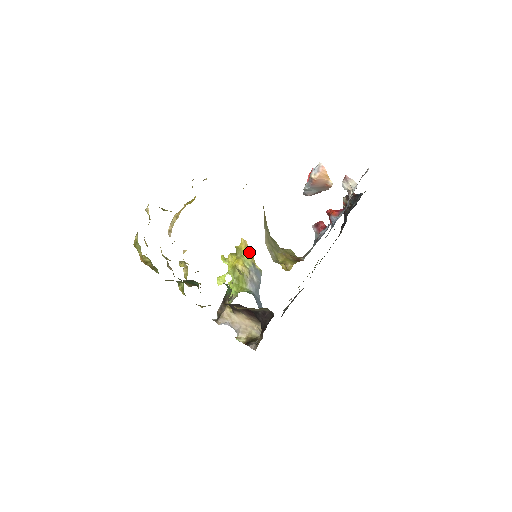
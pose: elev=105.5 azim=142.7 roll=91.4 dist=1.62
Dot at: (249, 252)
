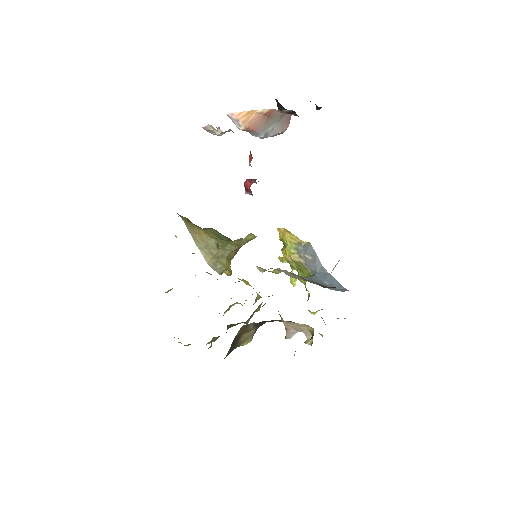
Dot at: (288, 236)
